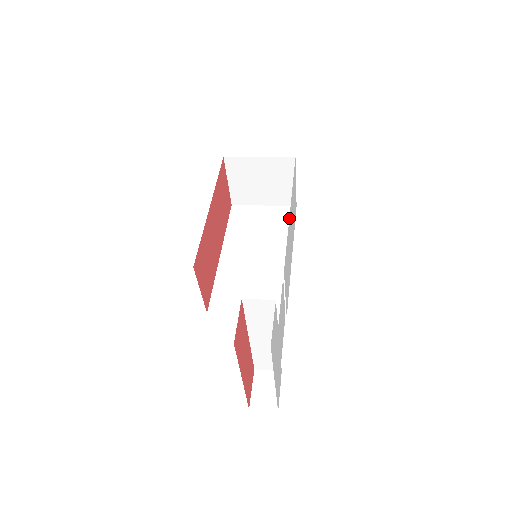
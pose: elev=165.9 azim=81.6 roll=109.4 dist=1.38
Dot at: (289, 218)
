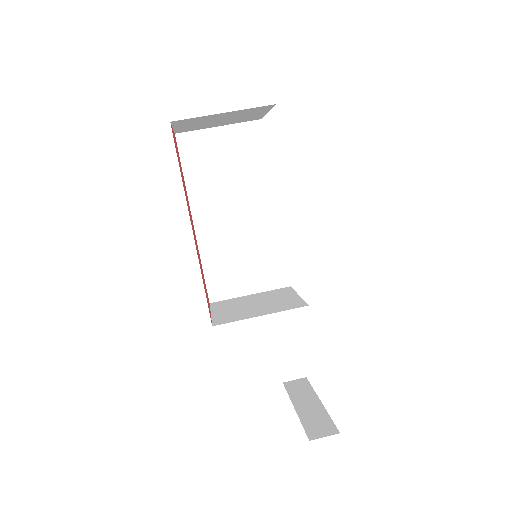
Dot at: occluded
